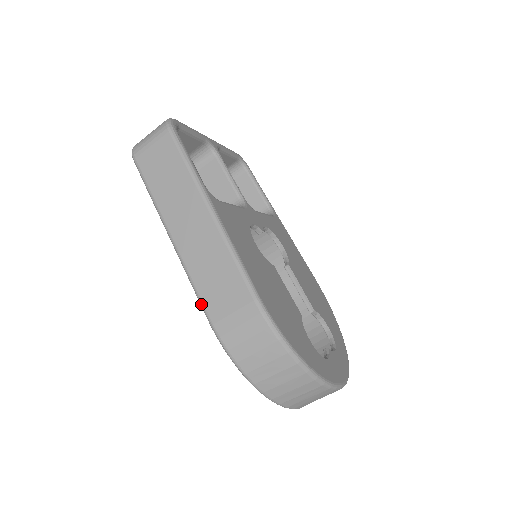
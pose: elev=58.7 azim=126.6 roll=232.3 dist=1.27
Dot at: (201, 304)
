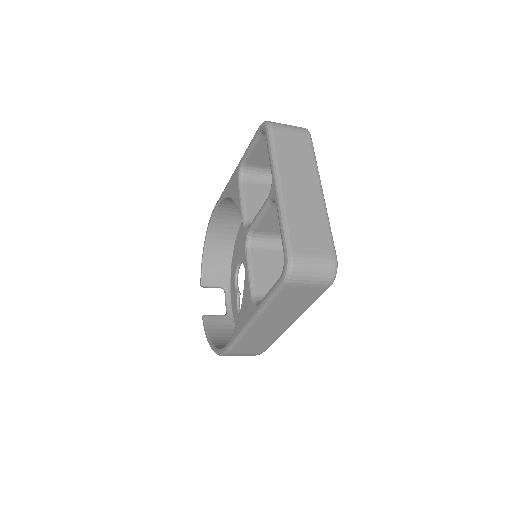
Dot at: (233, 346)
